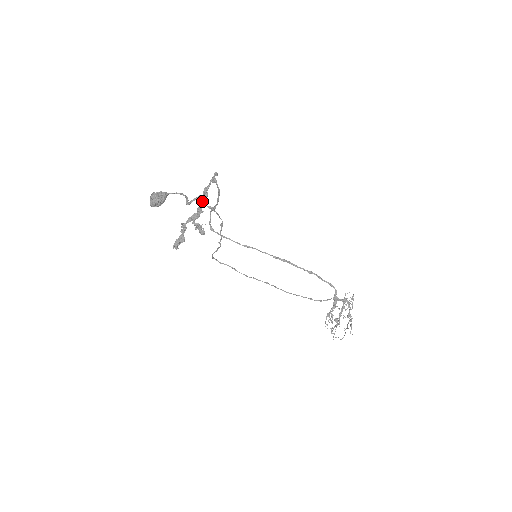
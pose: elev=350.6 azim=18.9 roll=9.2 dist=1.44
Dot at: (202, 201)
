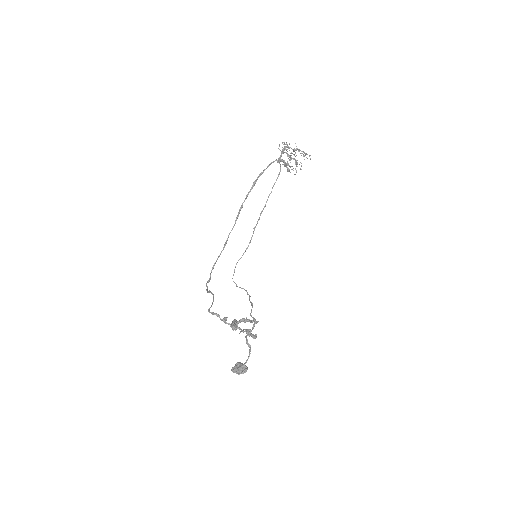
Dot at: occluded
